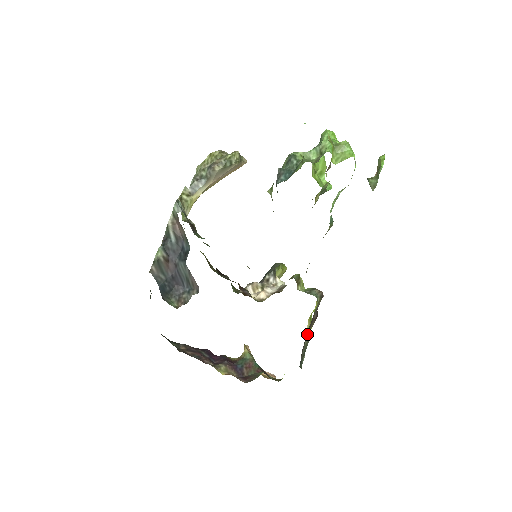
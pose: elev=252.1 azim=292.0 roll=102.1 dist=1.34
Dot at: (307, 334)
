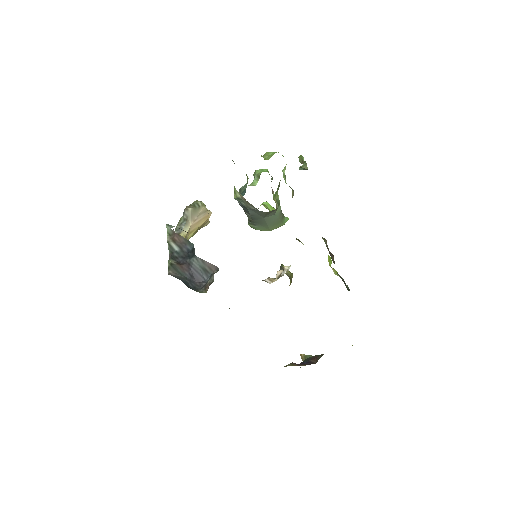
Dot at: occluded
